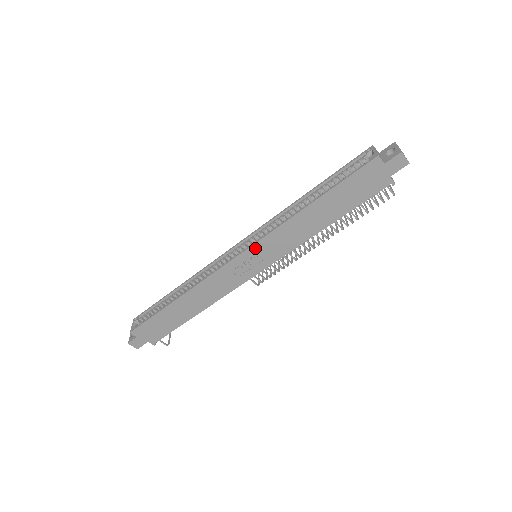
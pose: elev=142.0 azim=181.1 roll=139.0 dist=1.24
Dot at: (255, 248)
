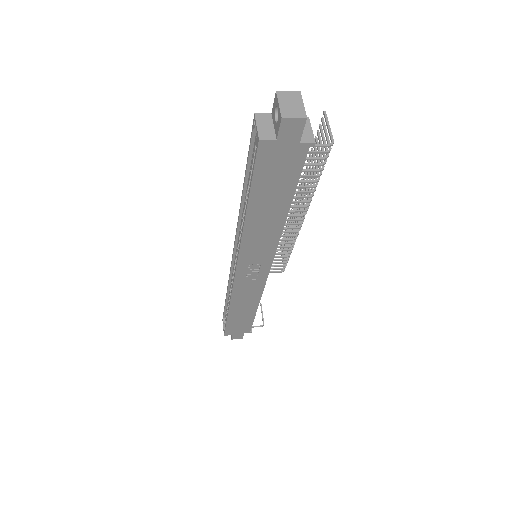
Dot at: (242, 261)
